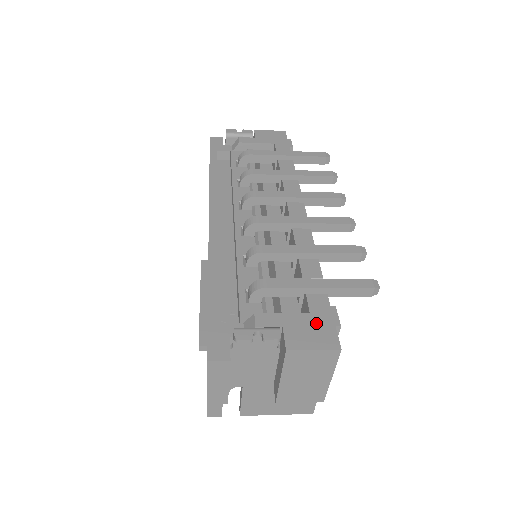
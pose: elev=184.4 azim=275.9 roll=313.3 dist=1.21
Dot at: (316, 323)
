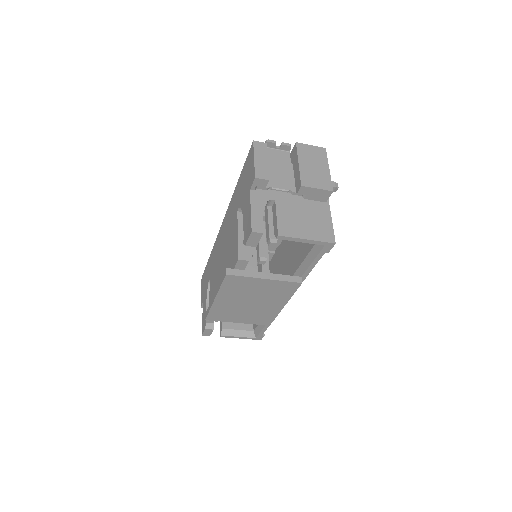
Dot at: occluded
